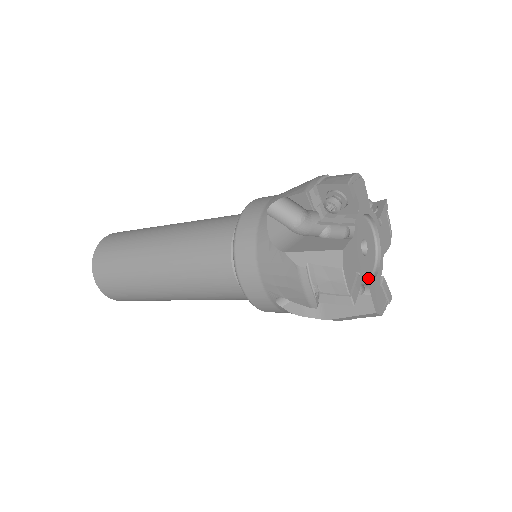
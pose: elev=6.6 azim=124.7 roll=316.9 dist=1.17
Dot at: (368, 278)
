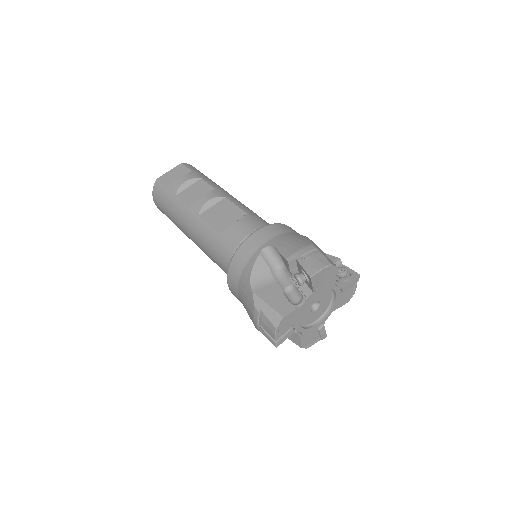
Dot at: (331, 302)
